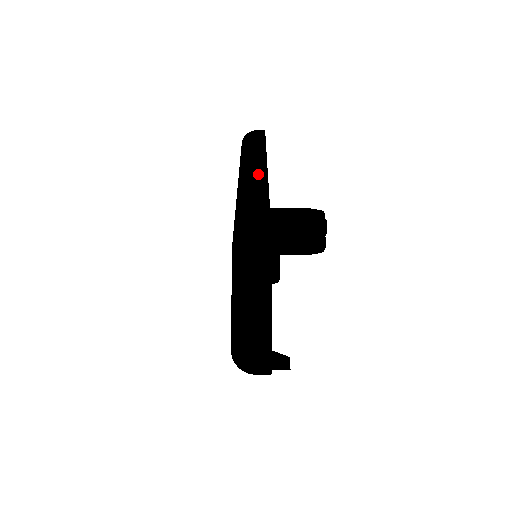
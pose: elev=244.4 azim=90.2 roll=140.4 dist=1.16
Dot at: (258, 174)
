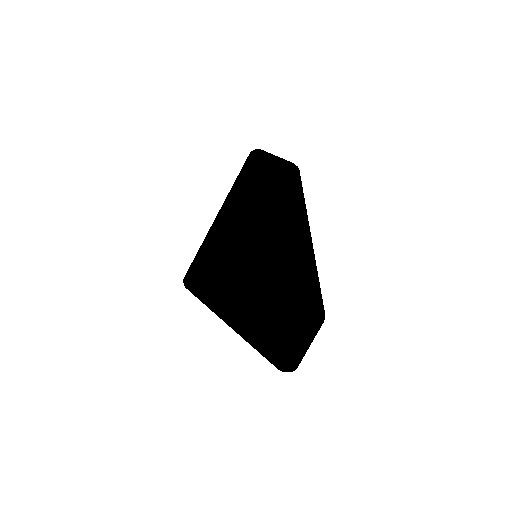
Dot at: (311, 249)
